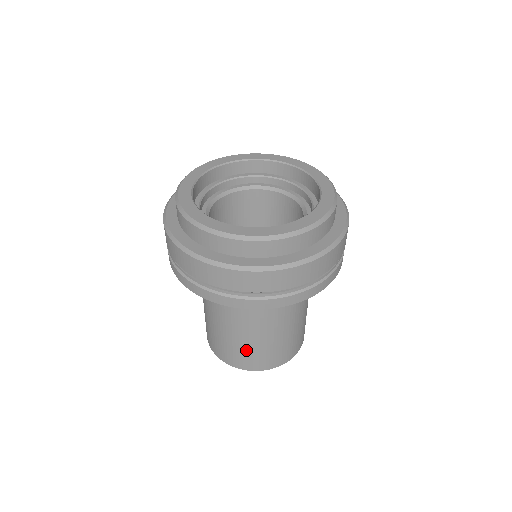
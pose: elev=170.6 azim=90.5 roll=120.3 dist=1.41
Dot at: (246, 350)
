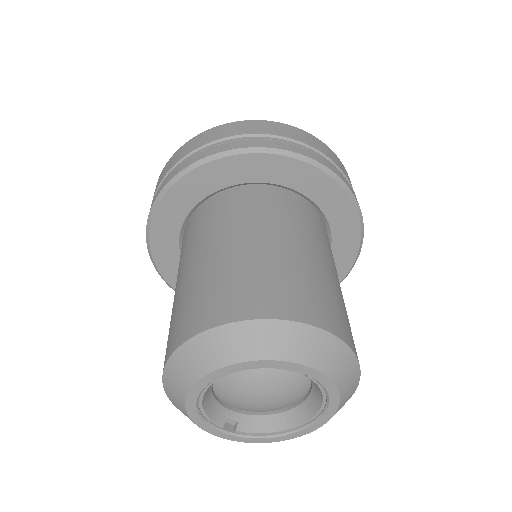
Dot at: (174, 314)
